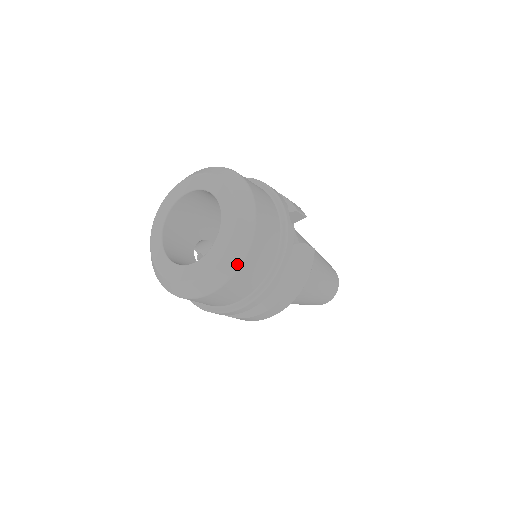
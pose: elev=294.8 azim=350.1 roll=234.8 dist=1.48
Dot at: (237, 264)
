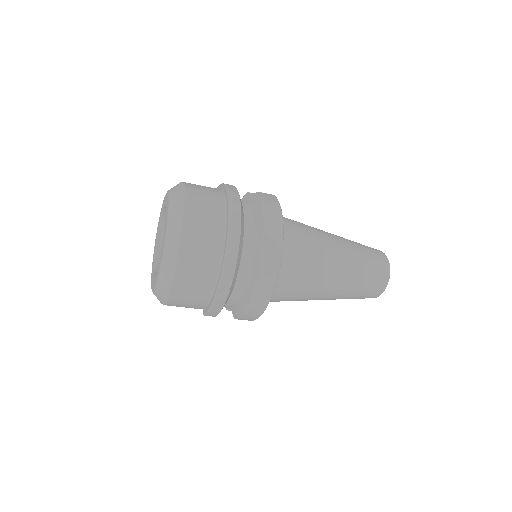
Dot at: (181, 209)
